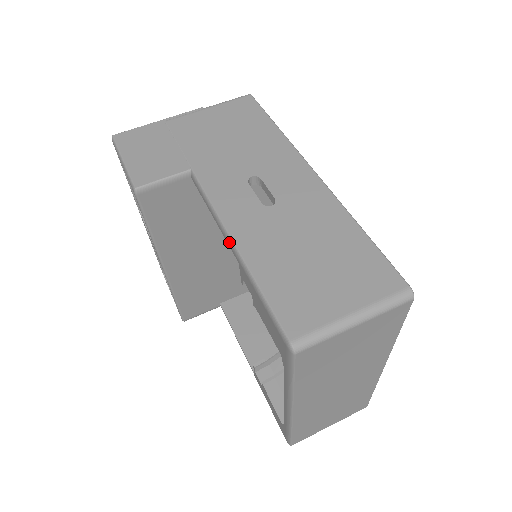
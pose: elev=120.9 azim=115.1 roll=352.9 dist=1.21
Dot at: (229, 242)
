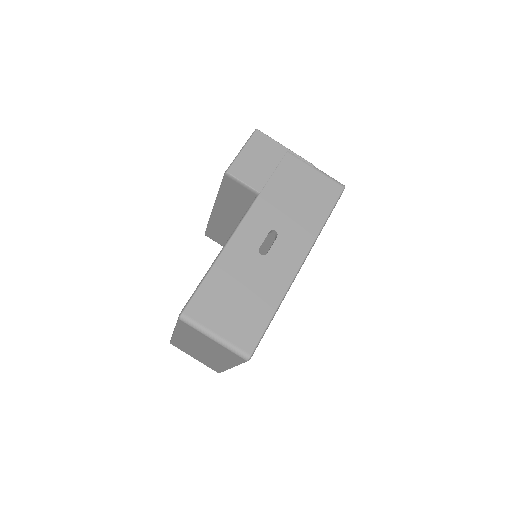
Dot at: (223, 247)
